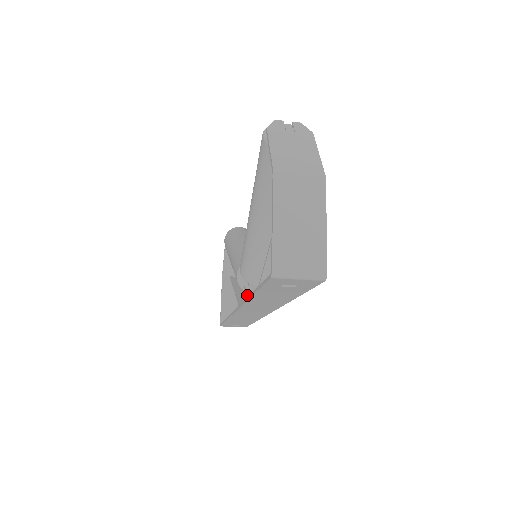
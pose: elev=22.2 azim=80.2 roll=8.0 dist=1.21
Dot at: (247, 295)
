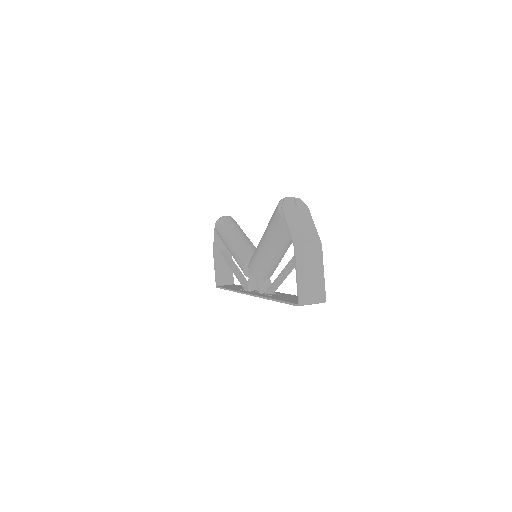
Dot at: (251, 281)
